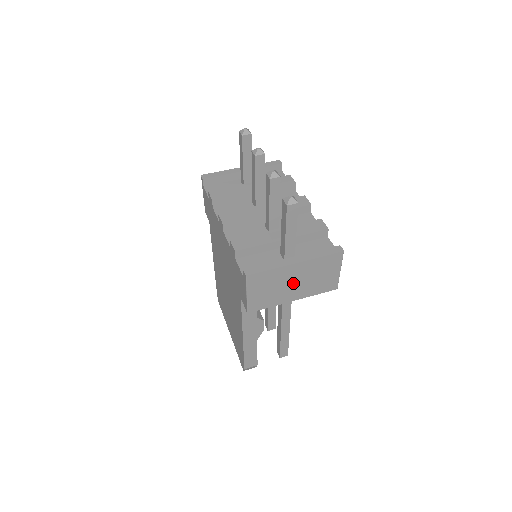
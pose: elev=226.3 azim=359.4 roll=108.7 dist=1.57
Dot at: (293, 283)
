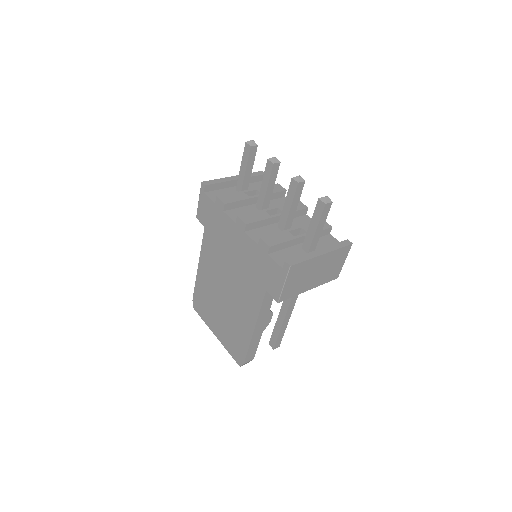
Dot at: (315, 273)
